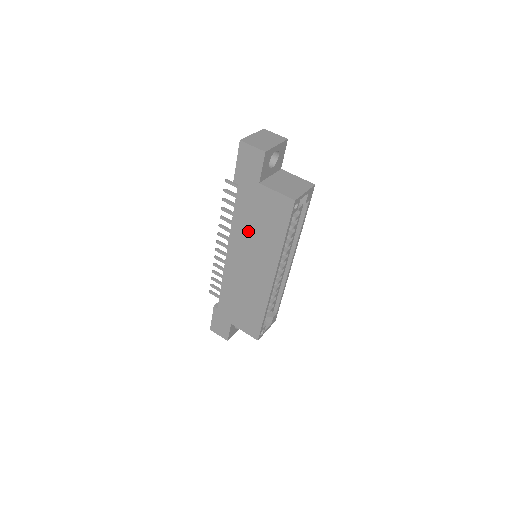
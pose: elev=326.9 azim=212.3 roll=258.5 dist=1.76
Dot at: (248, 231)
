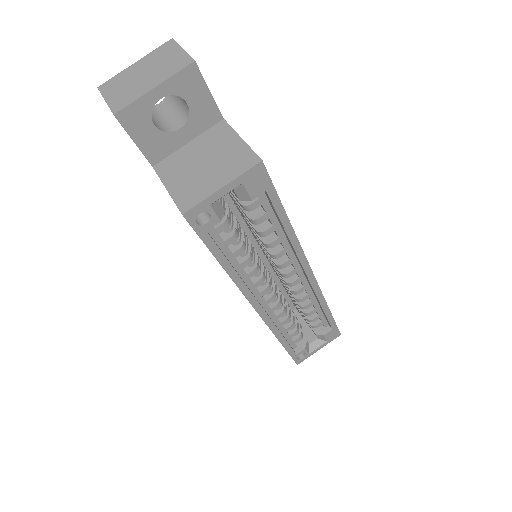
Dot at: occluded
